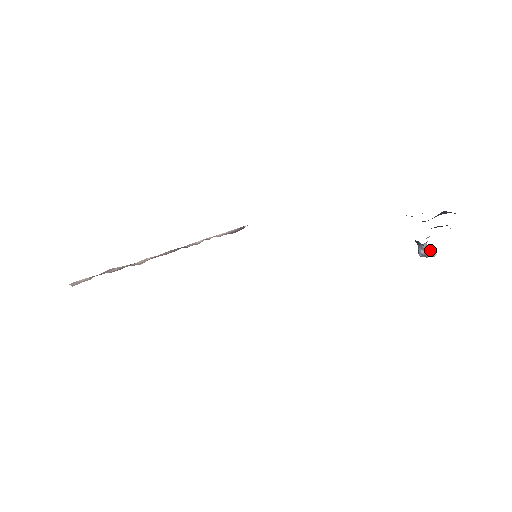
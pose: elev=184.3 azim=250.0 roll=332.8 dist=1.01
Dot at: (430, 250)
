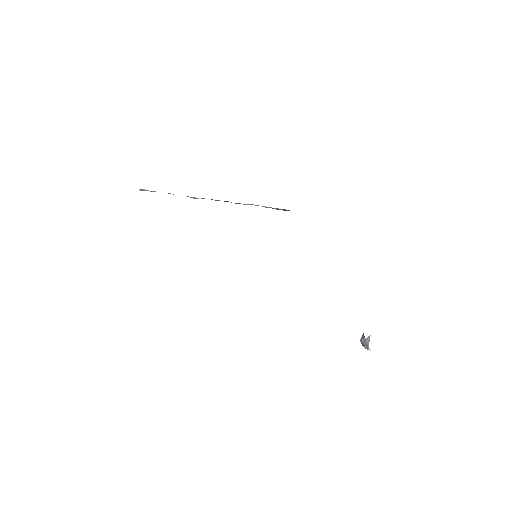
Dot at: occluded
